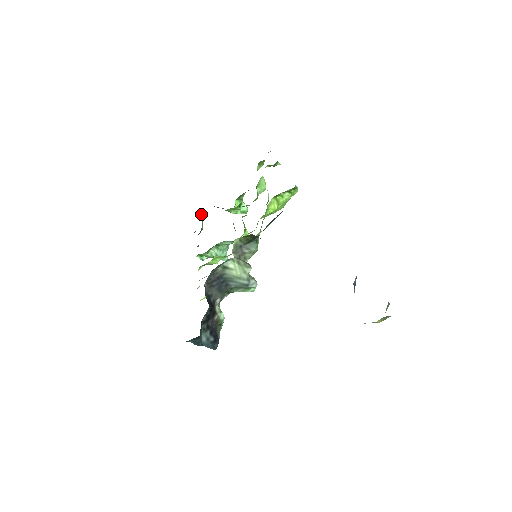
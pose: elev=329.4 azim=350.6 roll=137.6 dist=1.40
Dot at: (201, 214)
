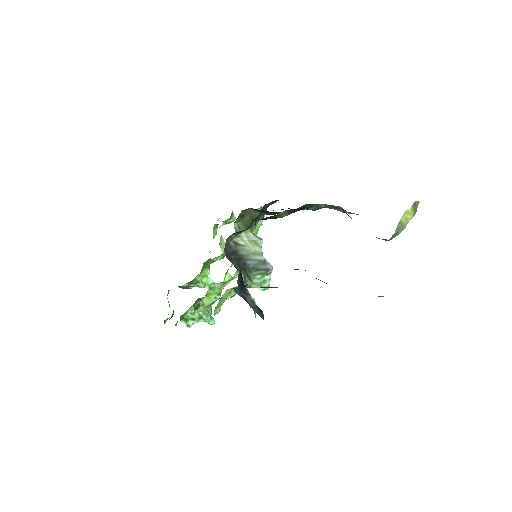
Dot at: occluded
